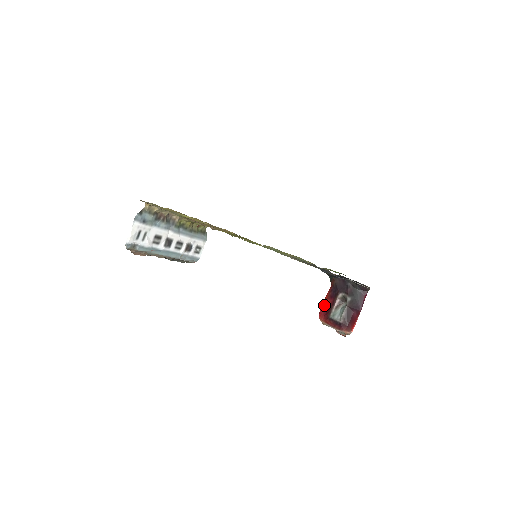
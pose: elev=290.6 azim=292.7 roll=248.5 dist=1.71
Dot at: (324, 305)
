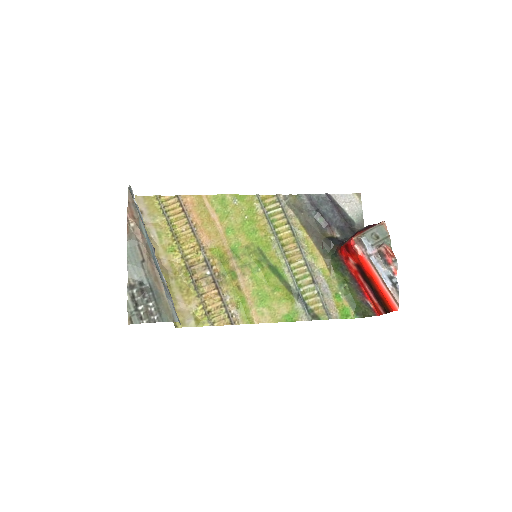
Dot at: occluded
